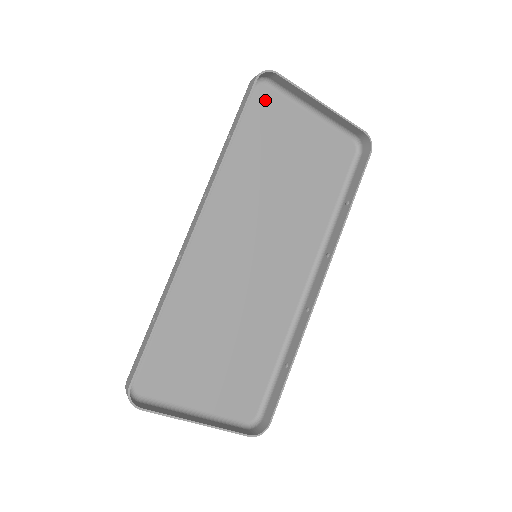
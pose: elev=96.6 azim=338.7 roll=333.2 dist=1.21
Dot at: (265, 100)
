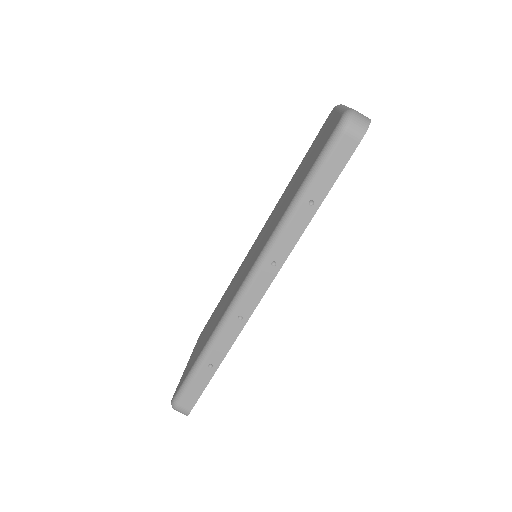
Dot at: occluded
